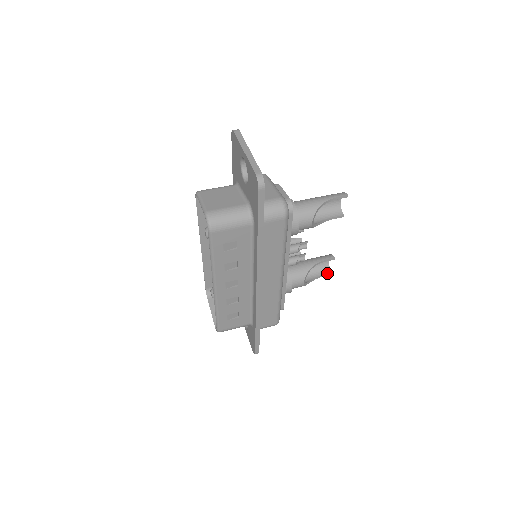
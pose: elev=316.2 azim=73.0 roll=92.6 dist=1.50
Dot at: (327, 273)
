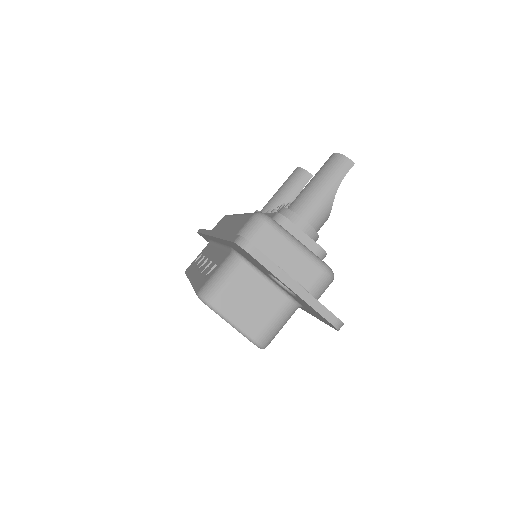
Dot at: occluded
